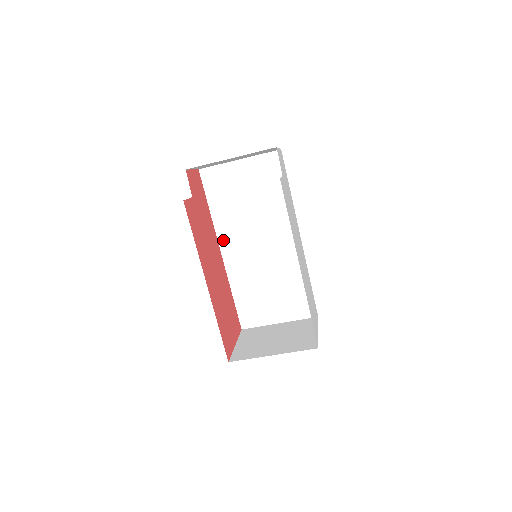
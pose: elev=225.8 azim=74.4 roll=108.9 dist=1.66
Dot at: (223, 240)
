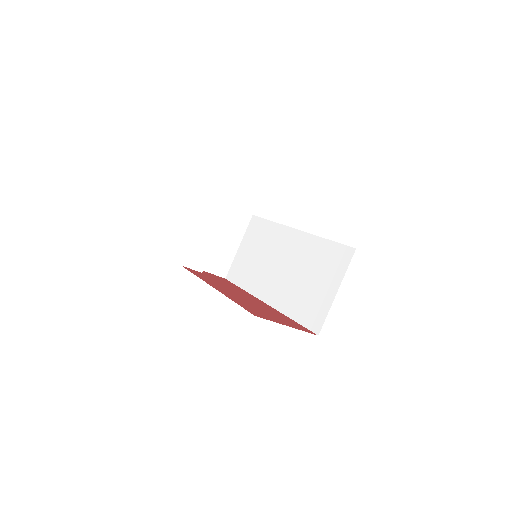
Dot at: (260, 294)
